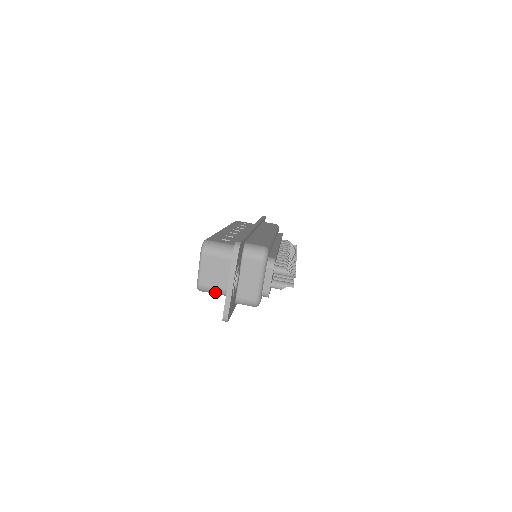
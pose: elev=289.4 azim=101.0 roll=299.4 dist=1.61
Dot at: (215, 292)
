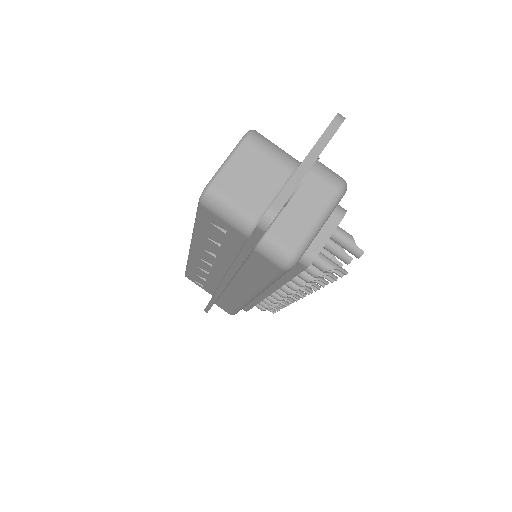
Dot at: (230, 212)
